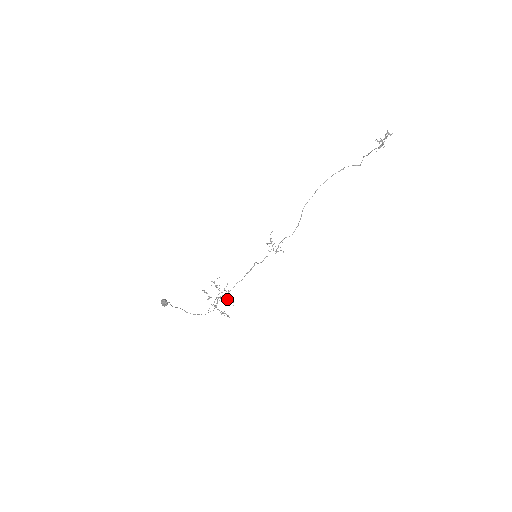
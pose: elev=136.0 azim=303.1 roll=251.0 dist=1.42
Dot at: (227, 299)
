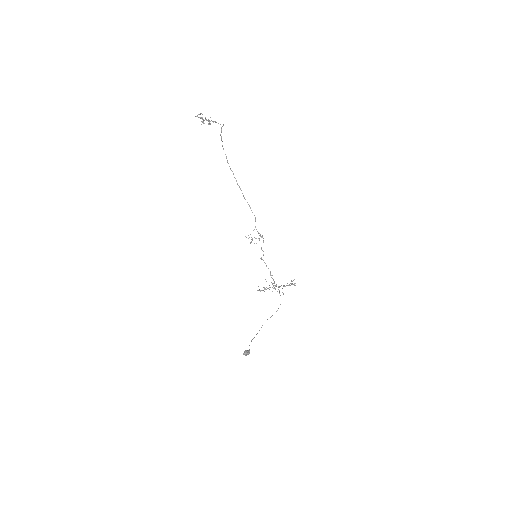
Dot at: (279, 287)
